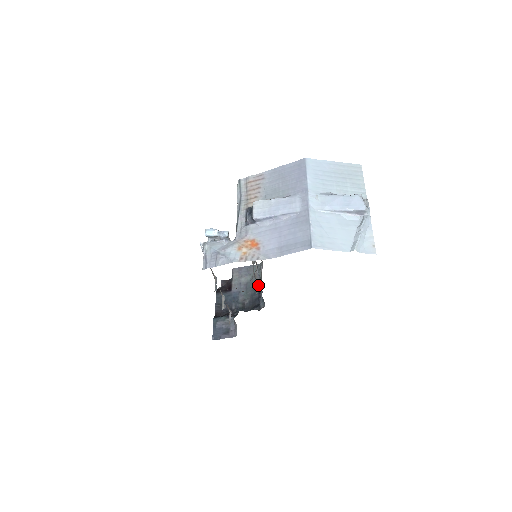
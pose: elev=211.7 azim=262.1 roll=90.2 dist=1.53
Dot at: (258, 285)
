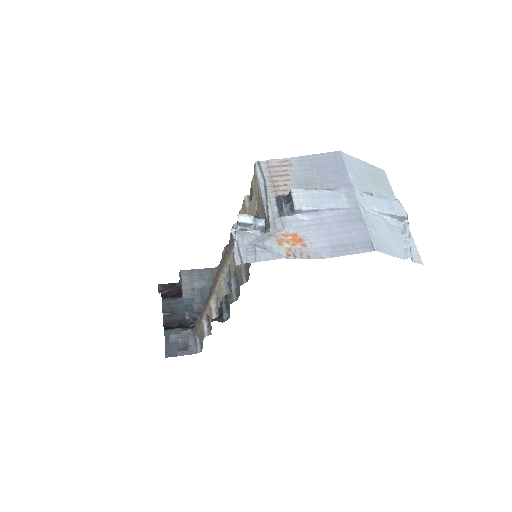
Dot at: (235, 291)
